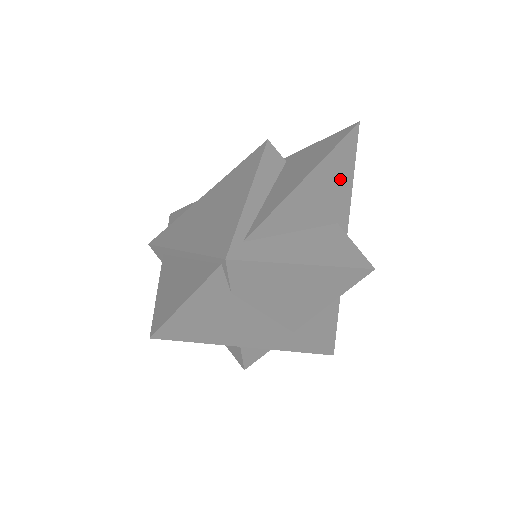
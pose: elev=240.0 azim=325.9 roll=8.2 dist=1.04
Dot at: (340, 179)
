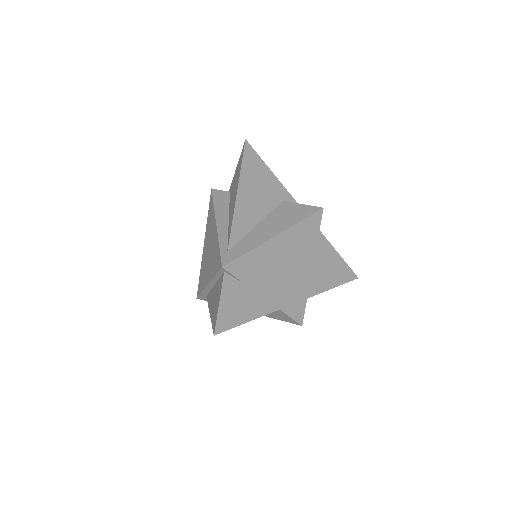
Dot at: (261, 177)
